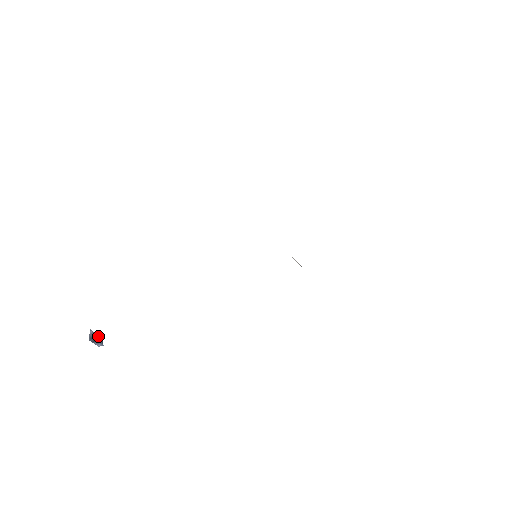
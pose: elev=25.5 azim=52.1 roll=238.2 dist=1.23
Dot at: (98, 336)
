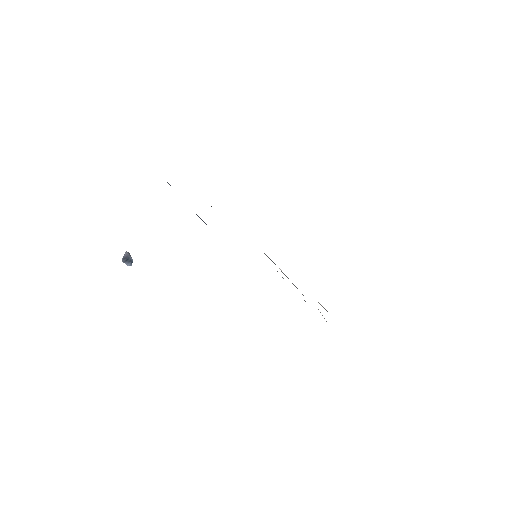
Dot at: (130, 257)
